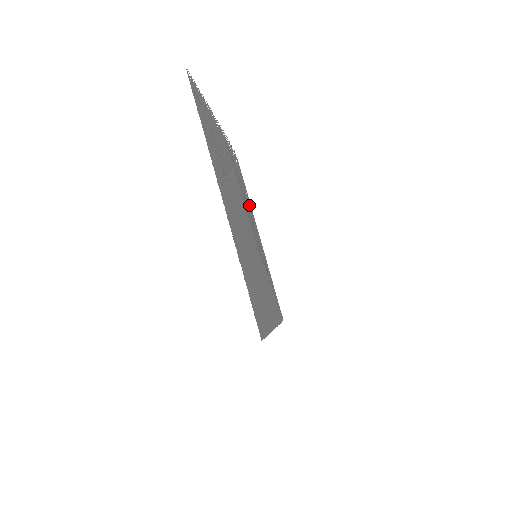
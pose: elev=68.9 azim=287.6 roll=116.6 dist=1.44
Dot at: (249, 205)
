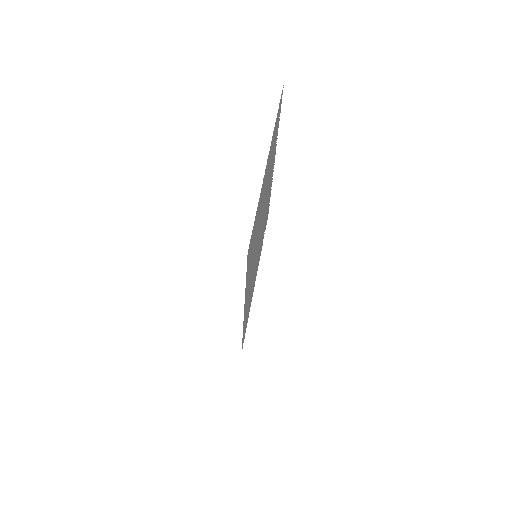
Dot at: occluded
